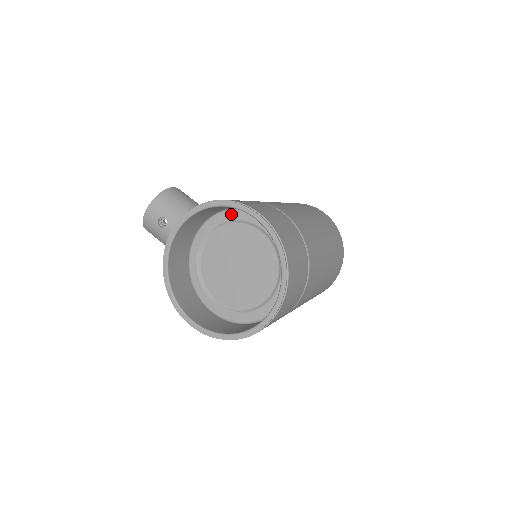
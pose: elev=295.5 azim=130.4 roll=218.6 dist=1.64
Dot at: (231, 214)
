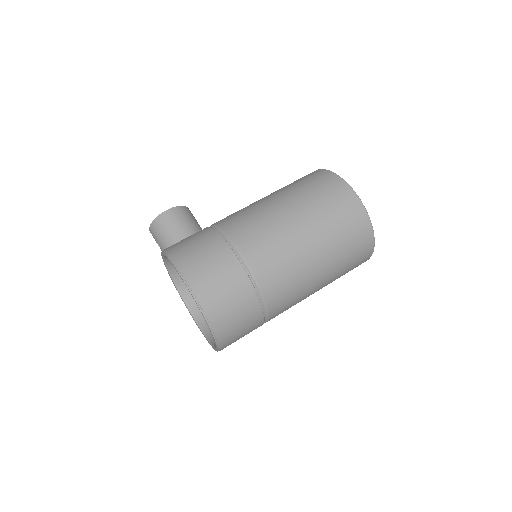
Dot at: occluded
